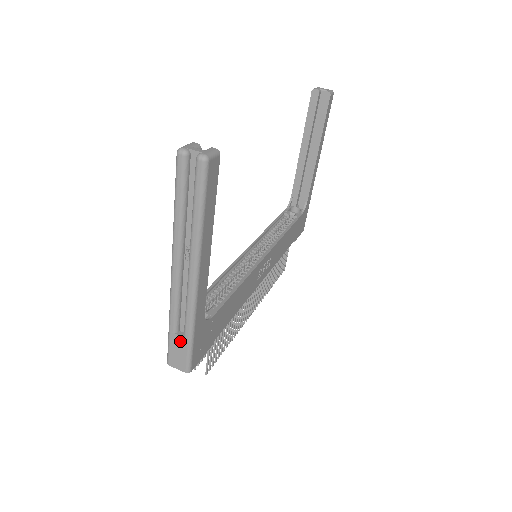
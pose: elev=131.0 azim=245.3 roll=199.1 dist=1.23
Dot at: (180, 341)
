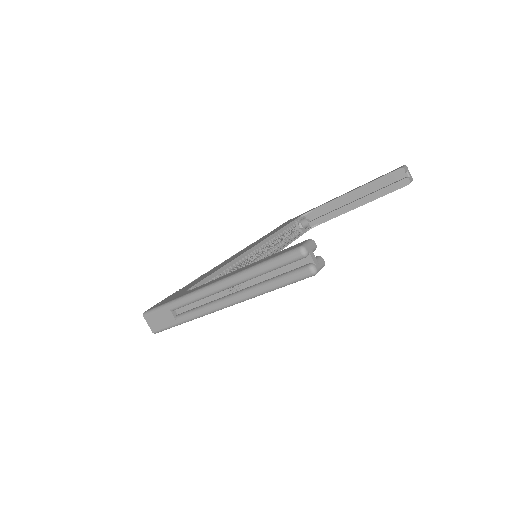
Dot at: (169, 317)
